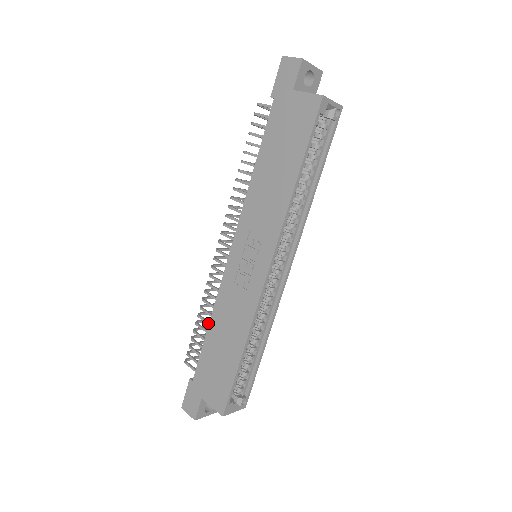
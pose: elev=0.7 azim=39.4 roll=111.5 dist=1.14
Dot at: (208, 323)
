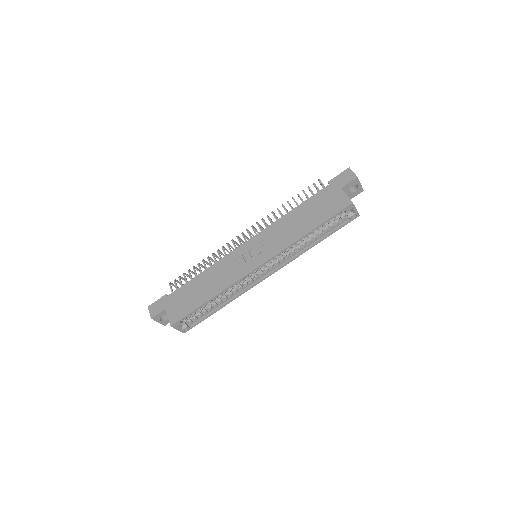
Dot at: occluded
